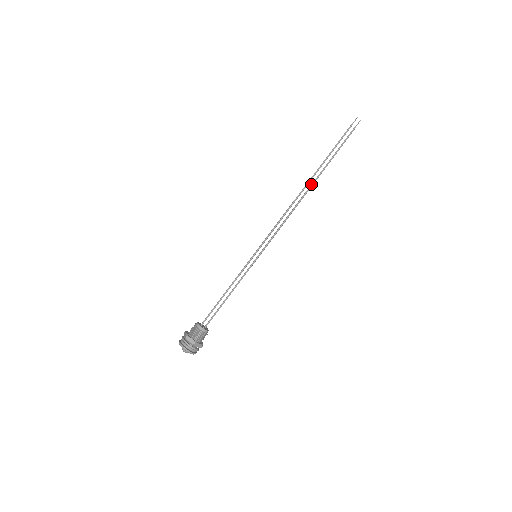
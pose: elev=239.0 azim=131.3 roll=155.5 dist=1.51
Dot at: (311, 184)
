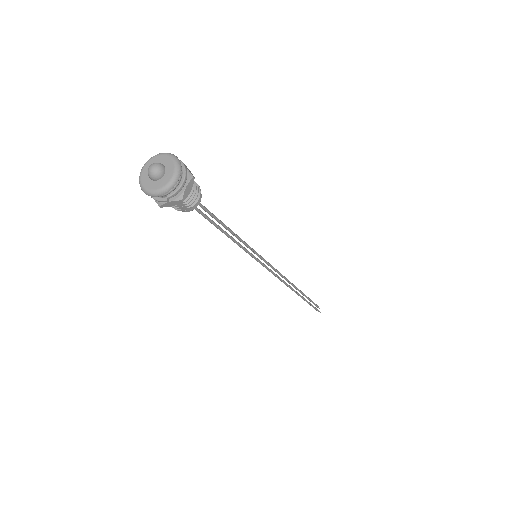
Dot at: occluded
